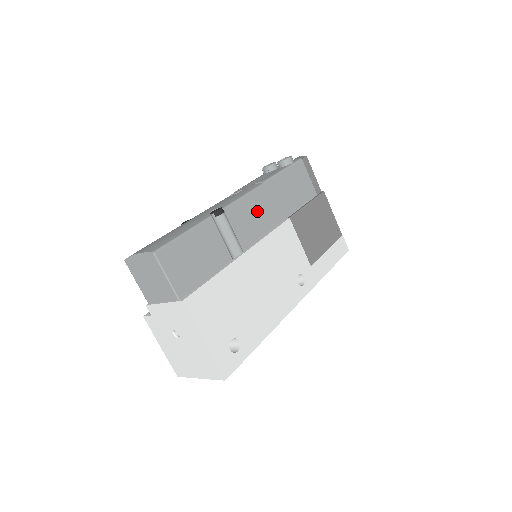
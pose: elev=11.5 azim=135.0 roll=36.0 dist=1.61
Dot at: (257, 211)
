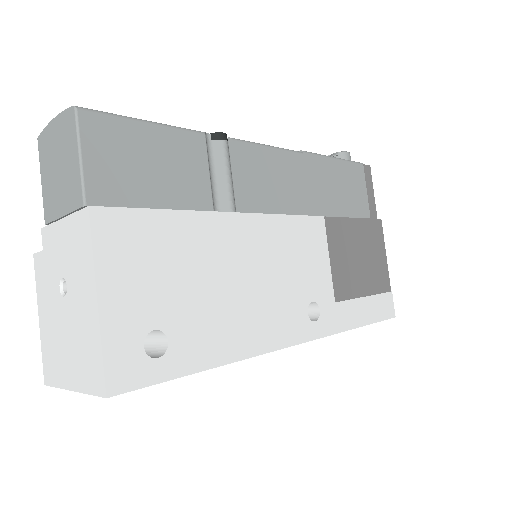
Dot at: (279, 177)
